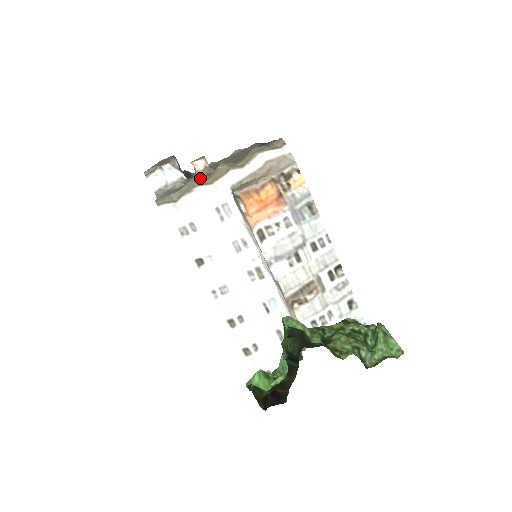
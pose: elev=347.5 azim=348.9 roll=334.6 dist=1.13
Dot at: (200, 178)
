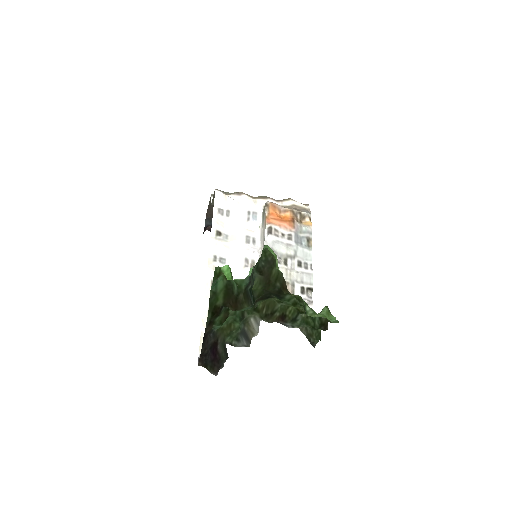
Dot at: occluded
